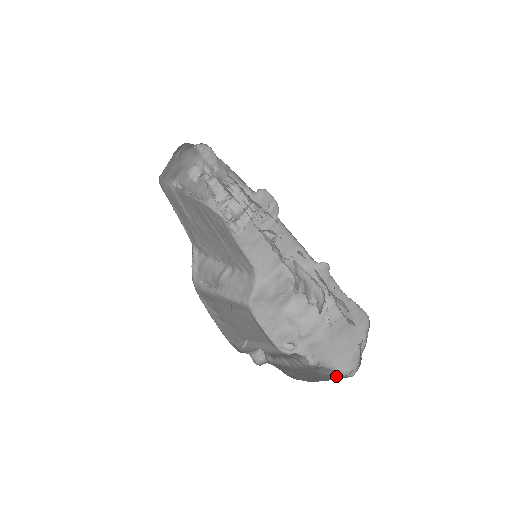
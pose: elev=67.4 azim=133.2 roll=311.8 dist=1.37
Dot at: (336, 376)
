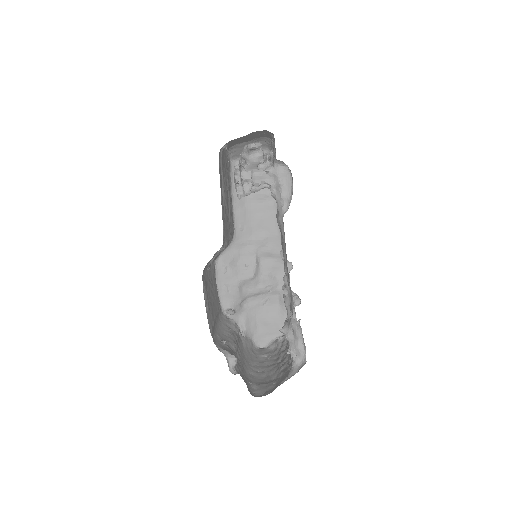
Dot at: (252, 347)
